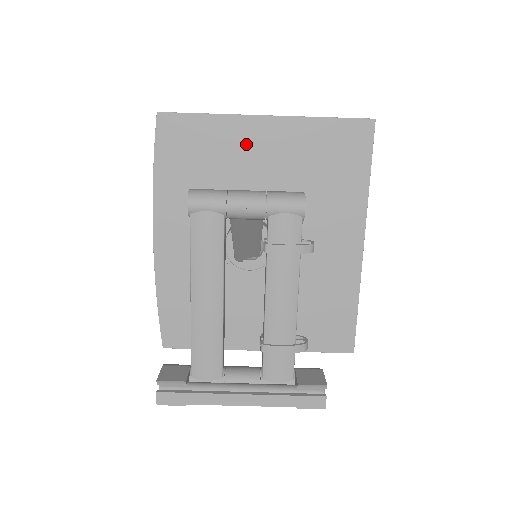
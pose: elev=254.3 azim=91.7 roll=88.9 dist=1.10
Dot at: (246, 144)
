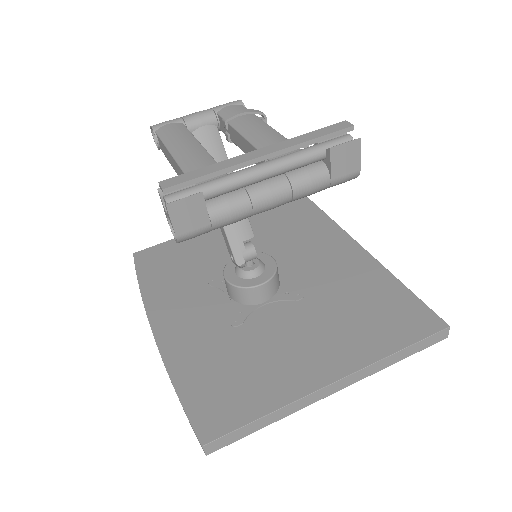
Dot at: (214, 239)
